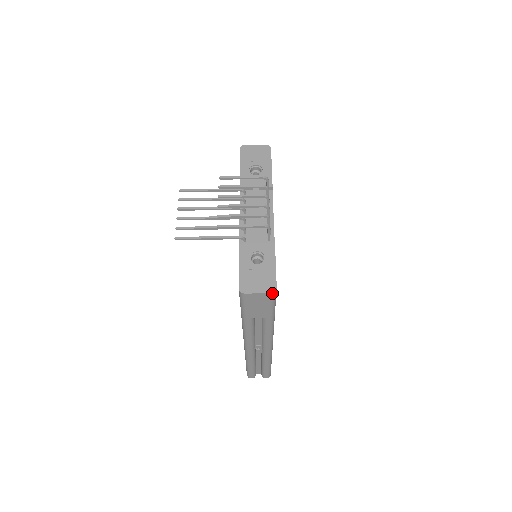
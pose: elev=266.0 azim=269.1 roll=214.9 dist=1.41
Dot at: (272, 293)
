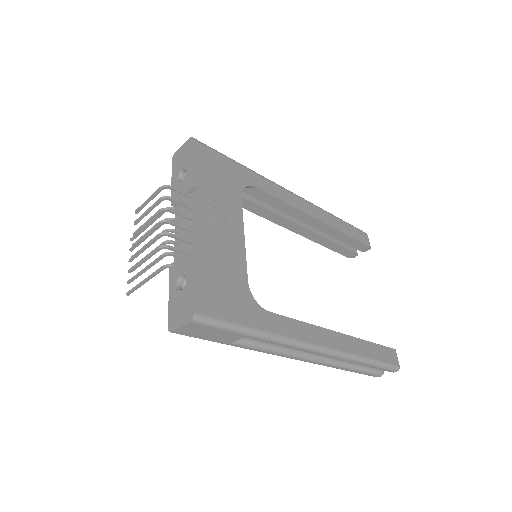
Dot at: (192, 321)
